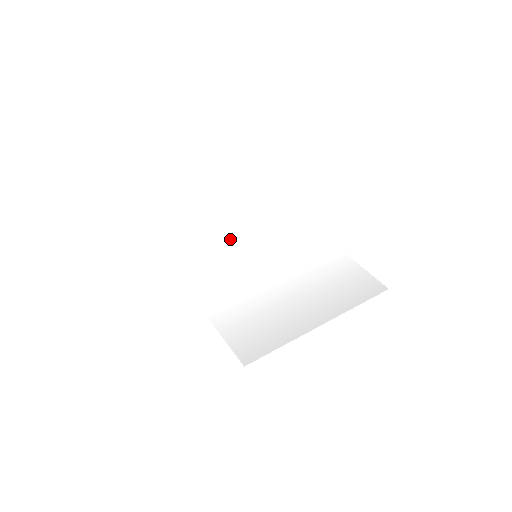
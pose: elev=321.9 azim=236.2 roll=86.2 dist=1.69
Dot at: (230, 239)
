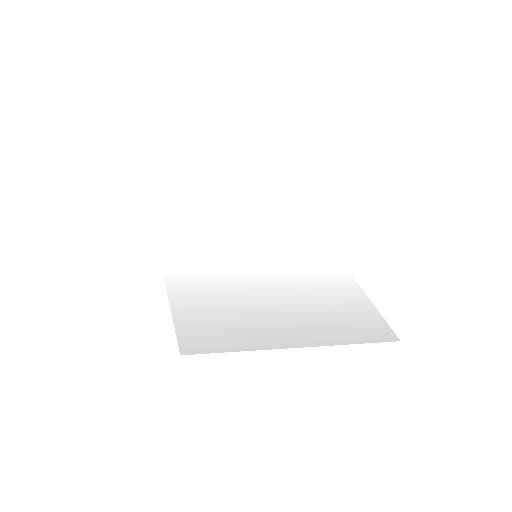
Dot at: (235, 232)
